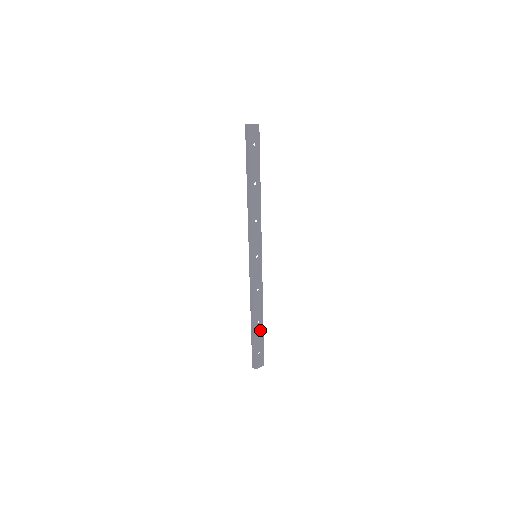
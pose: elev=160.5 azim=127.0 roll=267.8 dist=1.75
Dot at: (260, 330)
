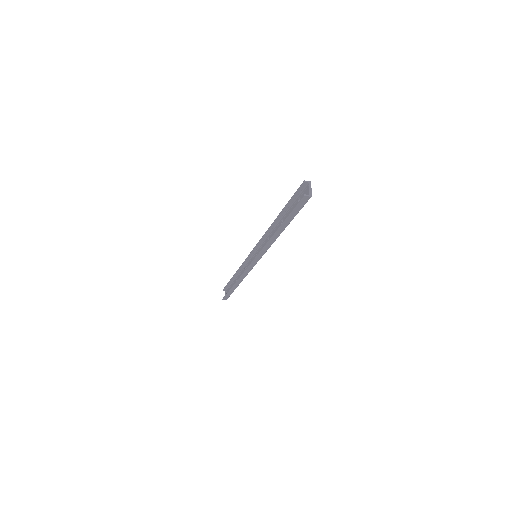
Dot at: occluded
